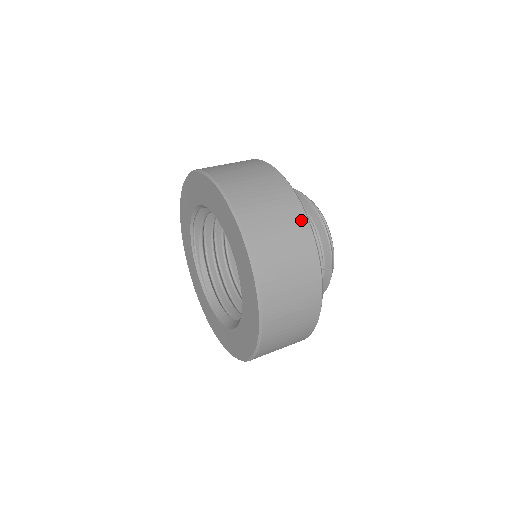
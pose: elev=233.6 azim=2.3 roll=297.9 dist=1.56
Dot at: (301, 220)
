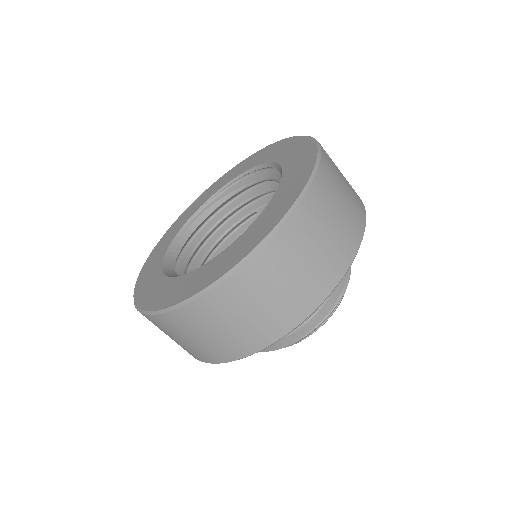
Dot at: (338, 271)
